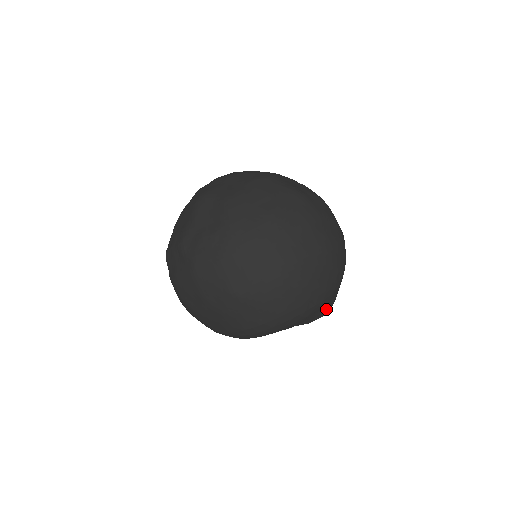
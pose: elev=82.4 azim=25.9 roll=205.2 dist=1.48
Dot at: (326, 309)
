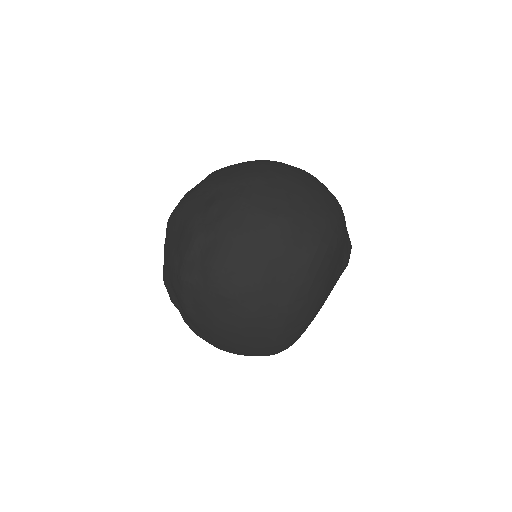
Dot at: (348, 235)
